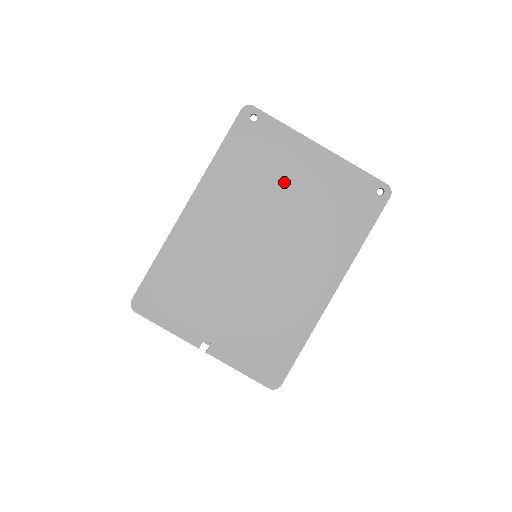
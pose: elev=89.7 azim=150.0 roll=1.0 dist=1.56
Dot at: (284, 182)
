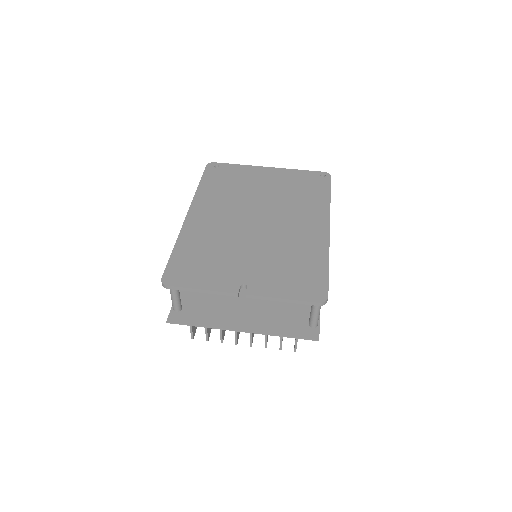
Dot at: (254, 187)
